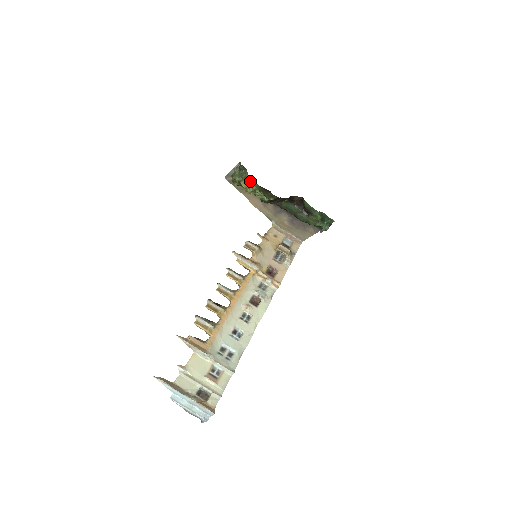
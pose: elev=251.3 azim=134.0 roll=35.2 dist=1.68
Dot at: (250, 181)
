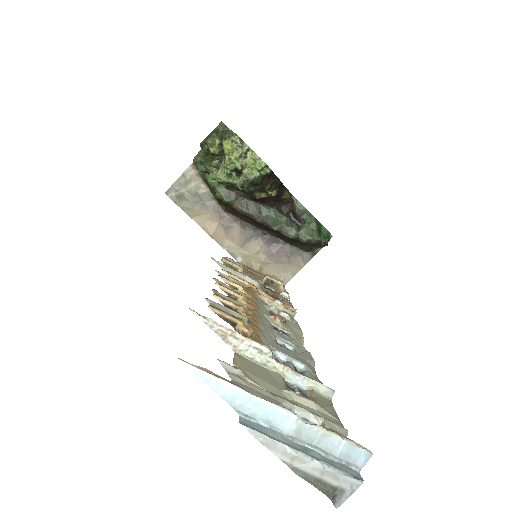
Dot at: (212, 183)
